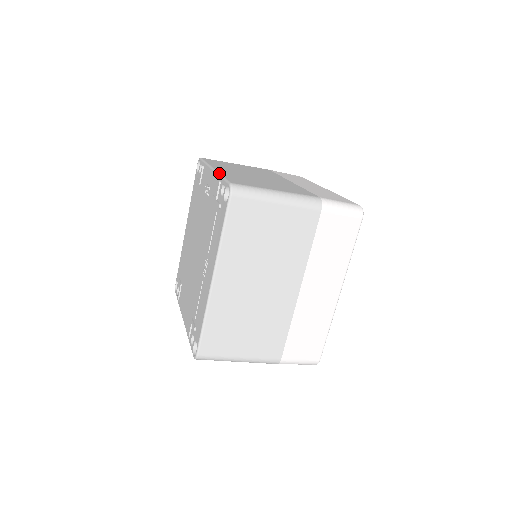
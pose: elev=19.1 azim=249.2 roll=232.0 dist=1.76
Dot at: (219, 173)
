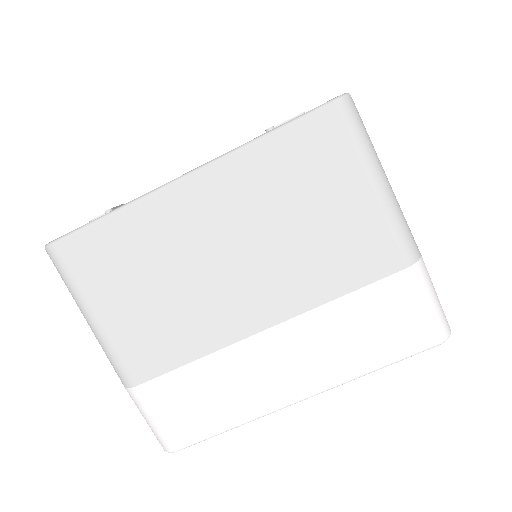
Dot at: occluded
